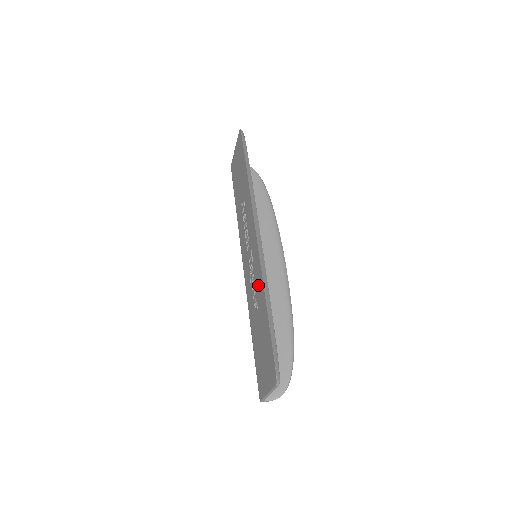
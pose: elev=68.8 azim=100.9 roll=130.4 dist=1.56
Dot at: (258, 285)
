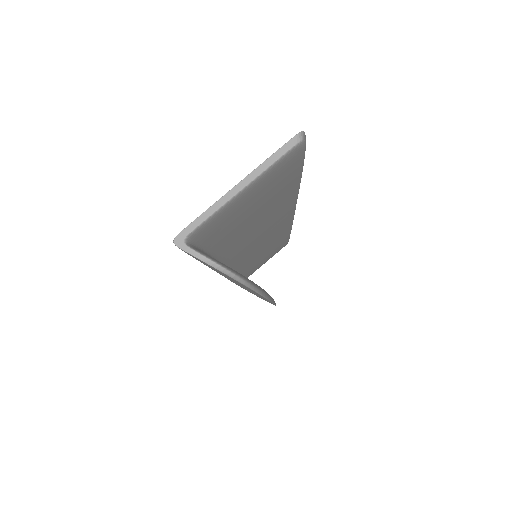
Dot at: occluded
